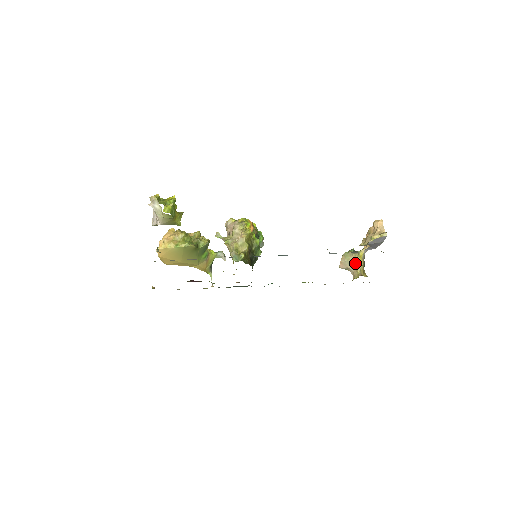
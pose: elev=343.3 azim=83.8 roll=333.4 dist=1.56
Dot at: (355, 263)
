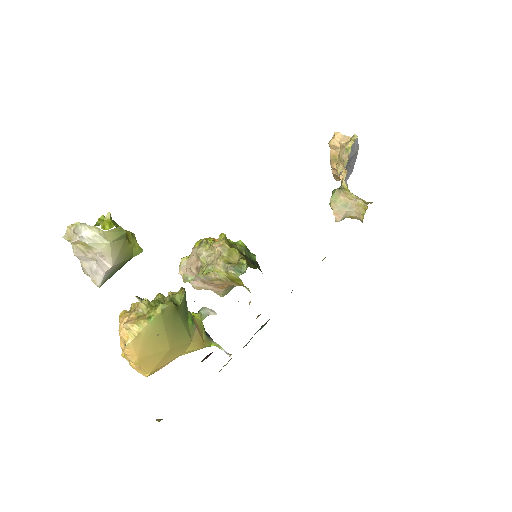
Dot at: (349, 199)
